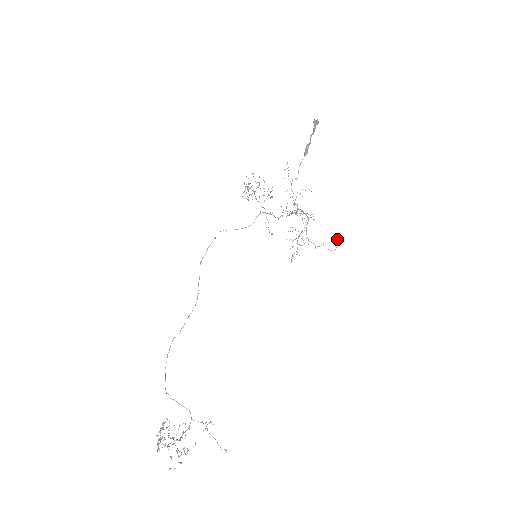
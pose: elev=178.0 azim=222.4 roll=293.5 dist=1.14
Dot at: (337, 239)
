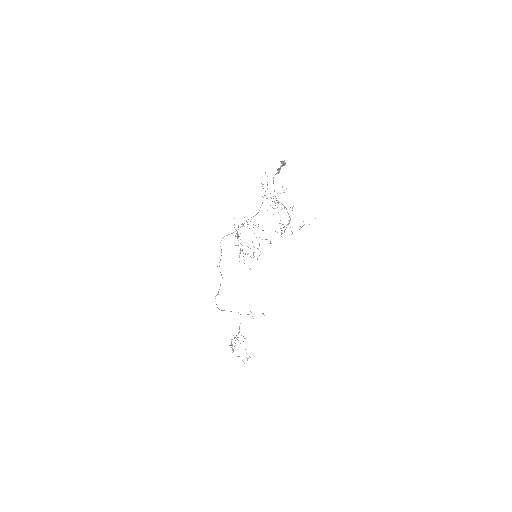
Dot at: occluded
